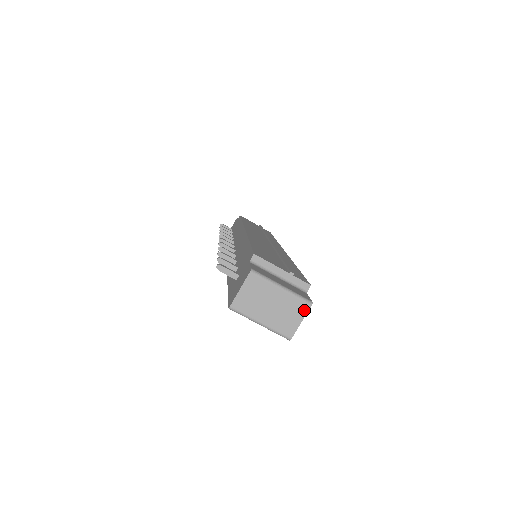
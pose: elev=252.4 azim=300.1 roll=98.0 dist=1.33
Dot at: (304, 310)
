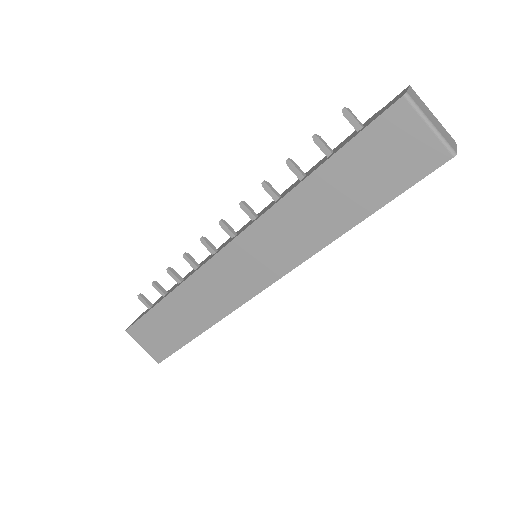
Dot at: (454, 141)
